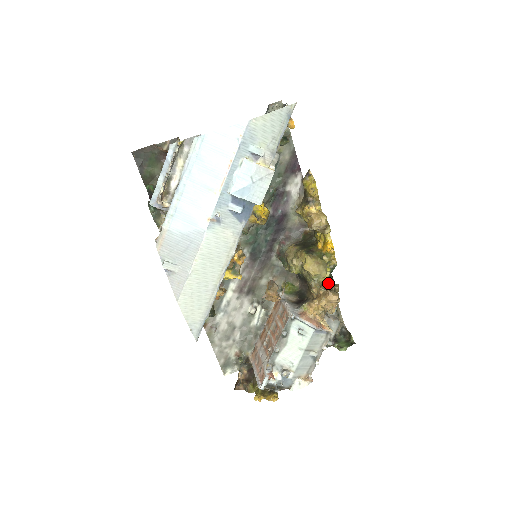
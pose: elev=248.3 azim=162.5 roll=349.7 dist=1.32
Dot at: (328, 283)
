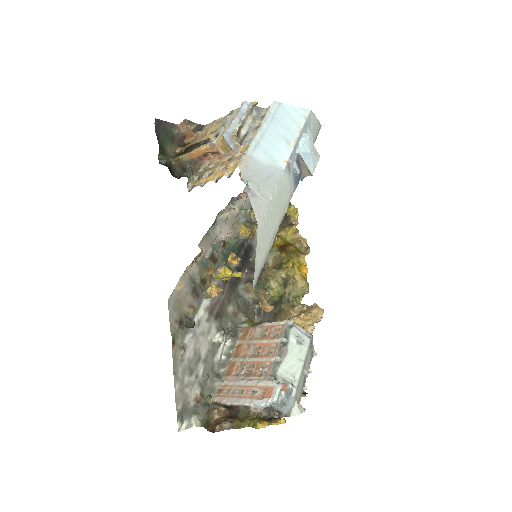
Dot at: occluded
